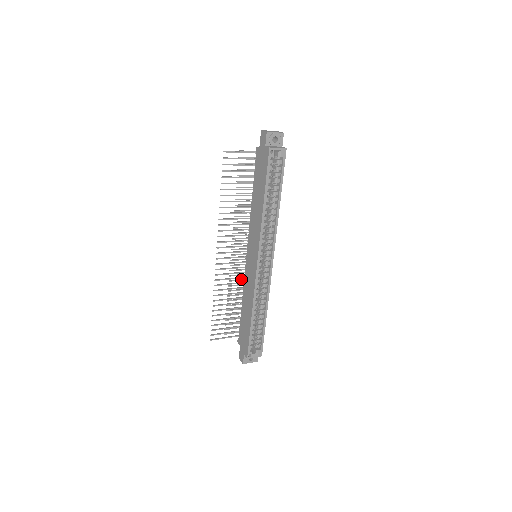
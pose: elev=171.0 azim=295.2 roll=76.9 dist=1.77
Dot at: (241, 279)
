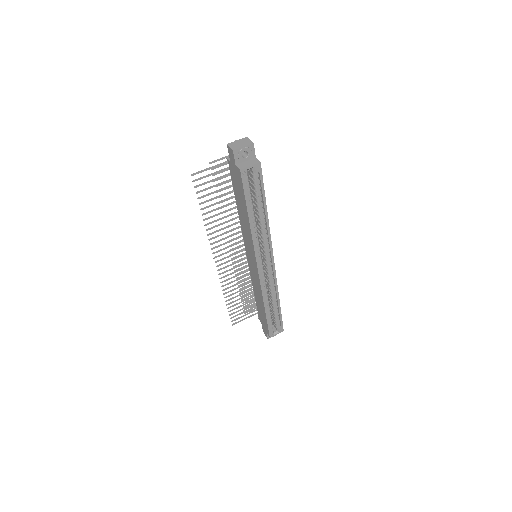
Dot at: (247, 269)
